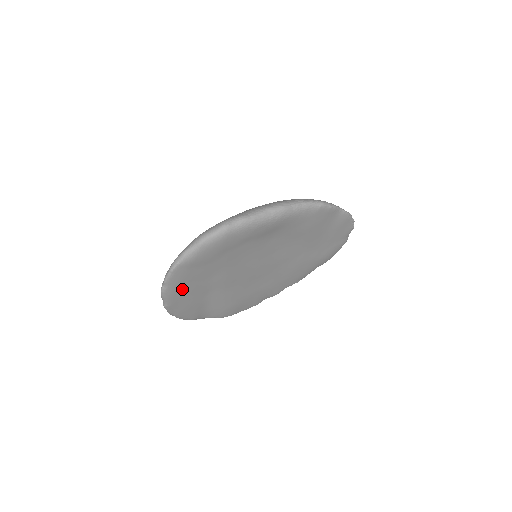
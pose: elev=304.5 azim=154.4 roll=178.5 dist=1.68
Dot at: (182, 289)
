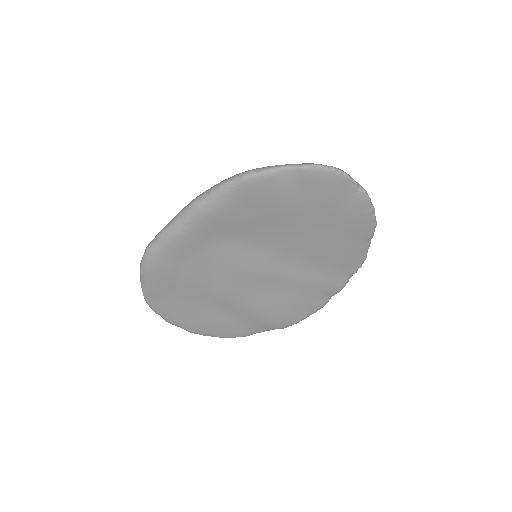
Dot at: (182, 314)
